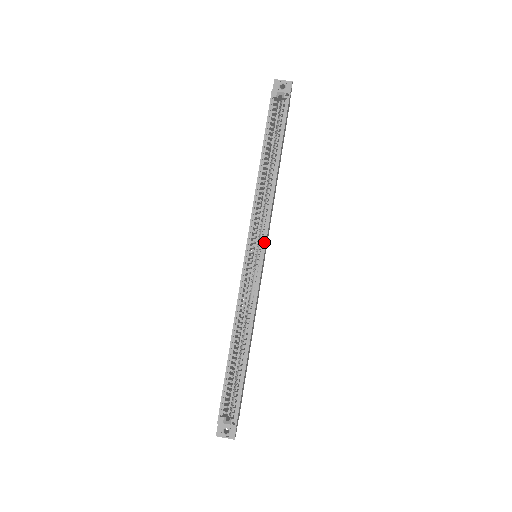
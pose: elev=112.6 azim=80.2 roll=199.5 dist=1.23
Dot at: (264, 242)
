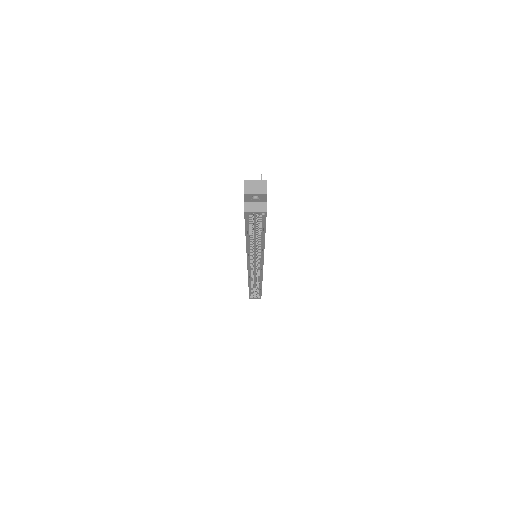
Dot at: (262, 265)
